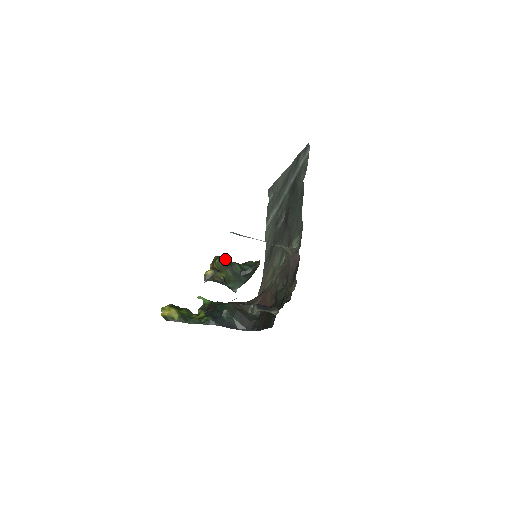
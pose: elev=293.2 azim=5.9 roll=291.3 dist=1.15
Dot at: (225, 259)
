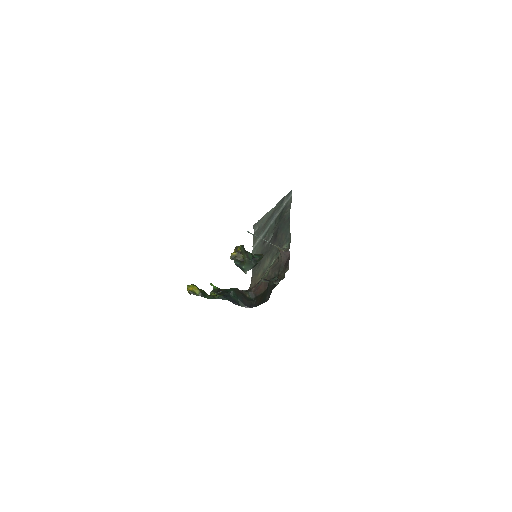
Dot at: occluded
